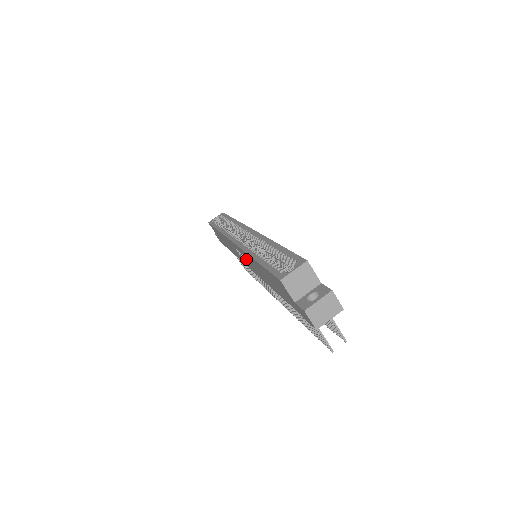
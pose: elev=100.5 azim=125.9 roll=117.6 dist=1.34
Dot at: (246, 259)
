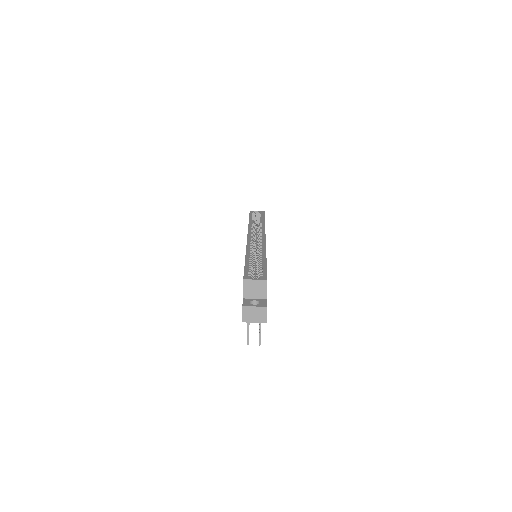
Dot at: occluded
